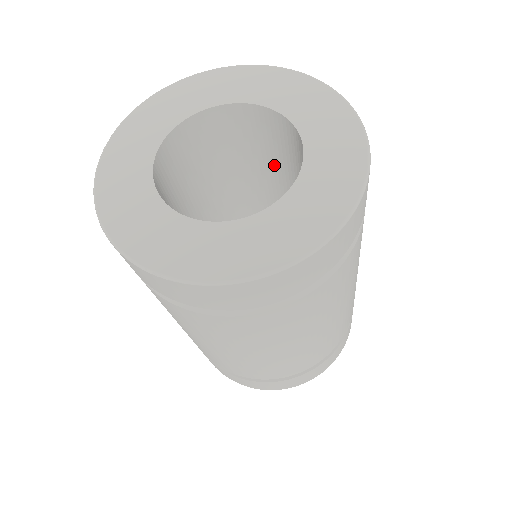
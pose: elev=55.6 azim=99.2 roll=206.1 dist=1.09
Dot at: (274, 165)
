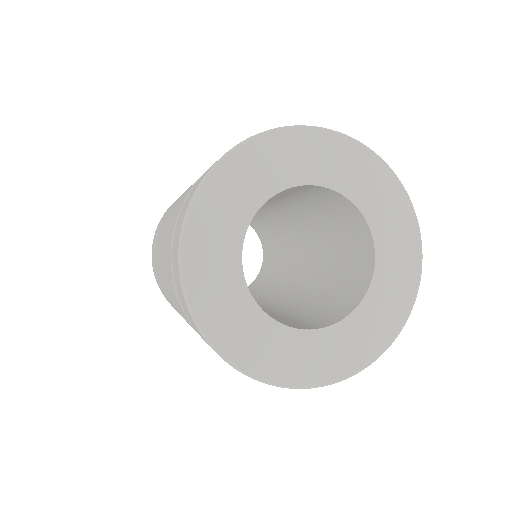
Dot at: (325, 220)
